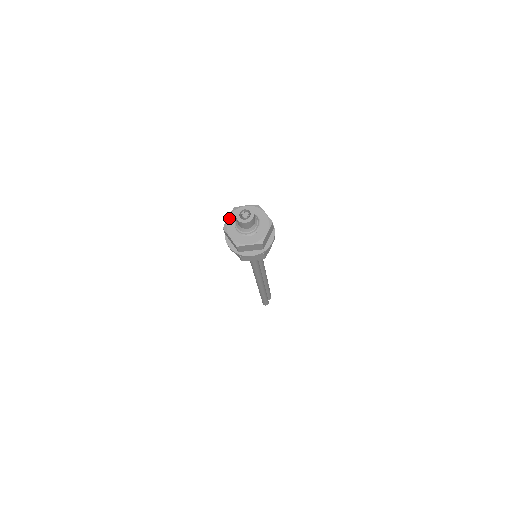
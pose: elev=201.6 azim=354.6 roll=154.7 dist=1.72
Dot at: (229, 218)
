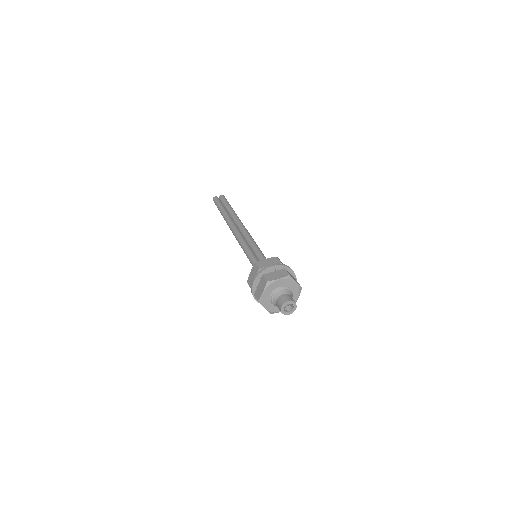
Dot at: (279, 280)
